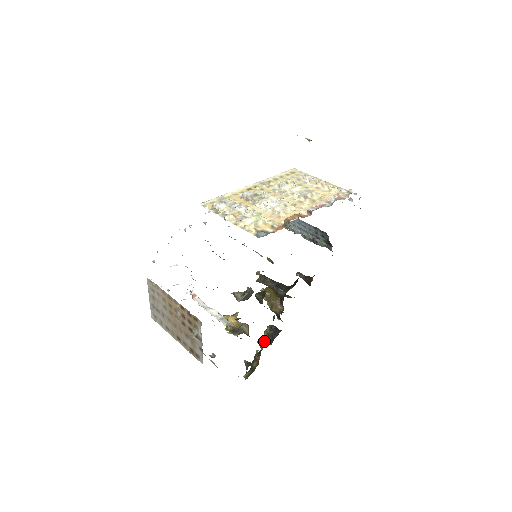
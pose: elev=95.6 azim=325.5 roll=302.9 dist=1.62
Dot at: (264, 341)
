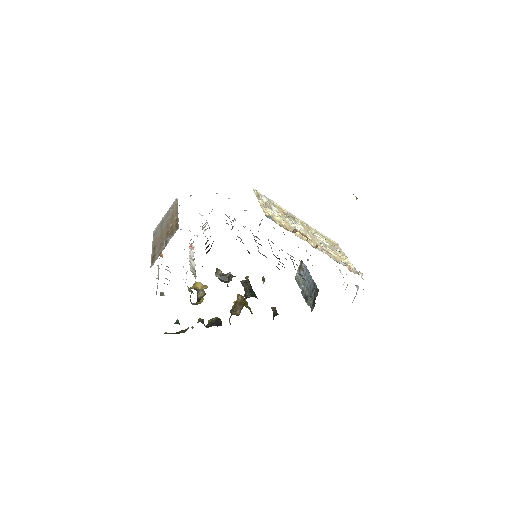
Dot at: occluded
